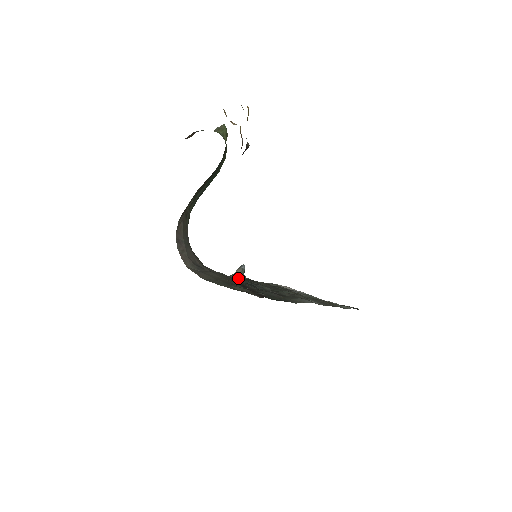
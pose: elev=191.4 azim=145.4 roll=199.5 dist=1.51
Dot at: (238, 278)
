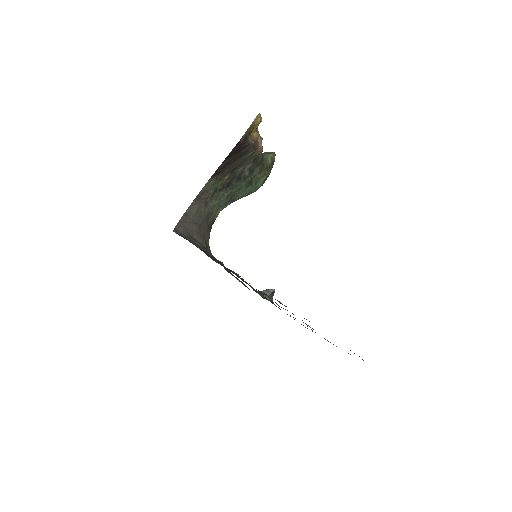
Dot at: occluded
